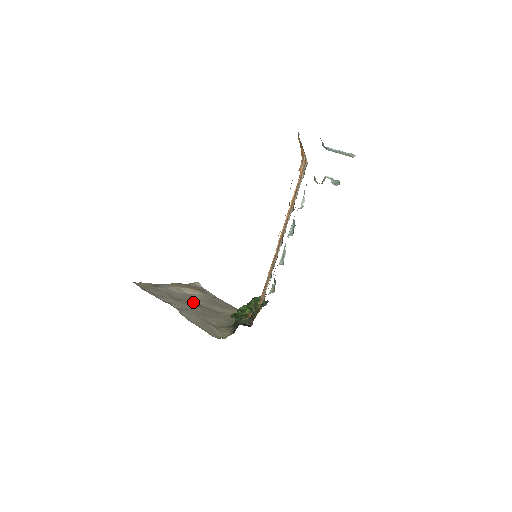
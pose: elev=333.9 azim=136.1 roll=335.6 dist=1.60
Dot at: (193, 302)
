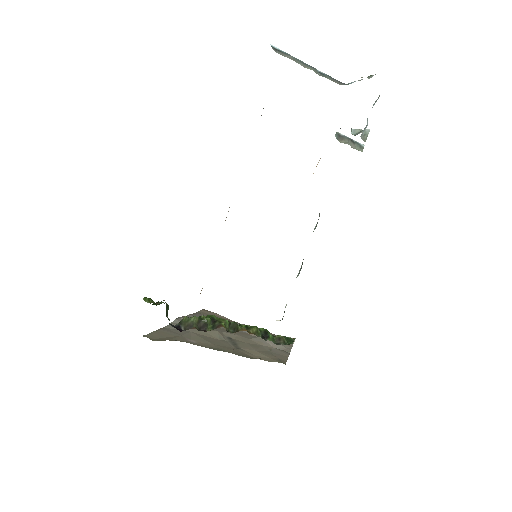
Dot at: (229, 334)
